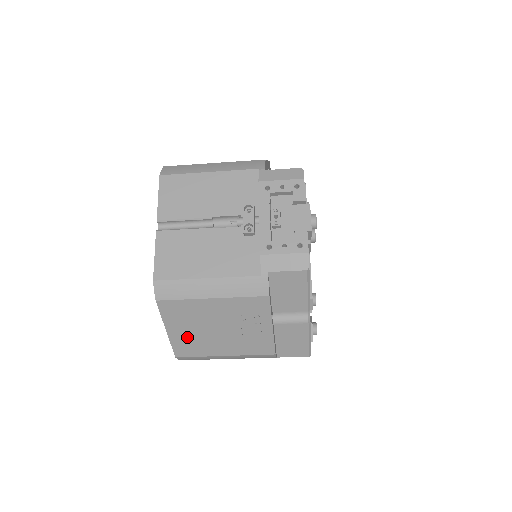
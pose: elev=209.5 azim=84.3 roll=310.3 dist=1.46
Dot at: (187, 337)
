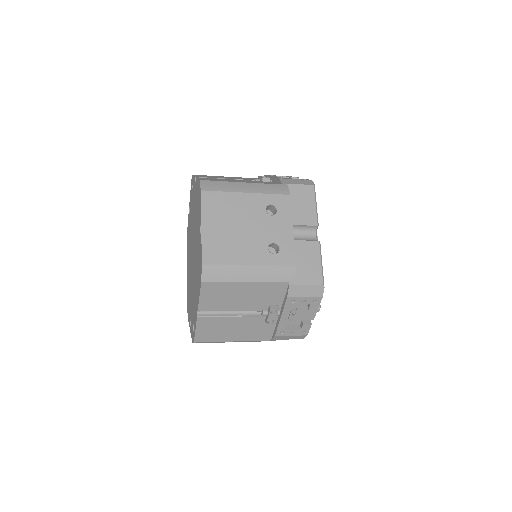
Dot at: occluded
